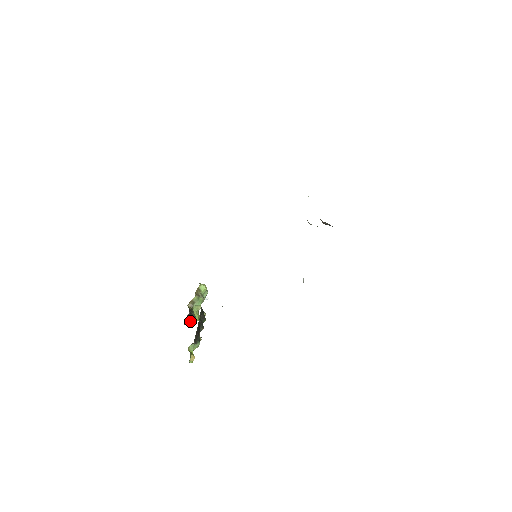
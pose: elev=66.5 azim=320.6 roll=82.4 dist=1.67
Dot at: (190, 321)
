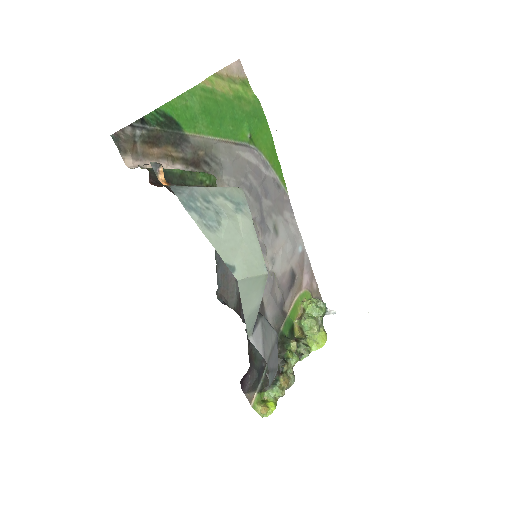
Dot at: occluded
